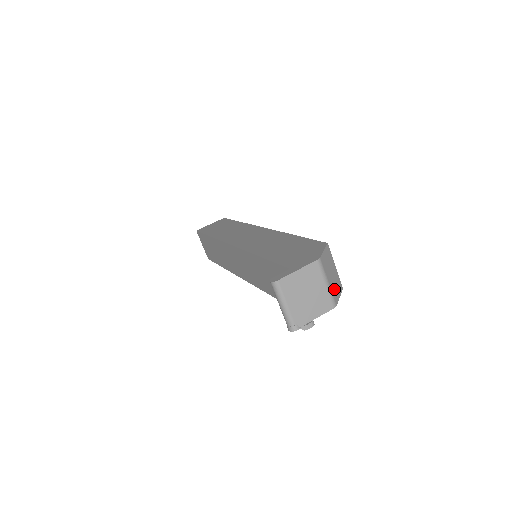
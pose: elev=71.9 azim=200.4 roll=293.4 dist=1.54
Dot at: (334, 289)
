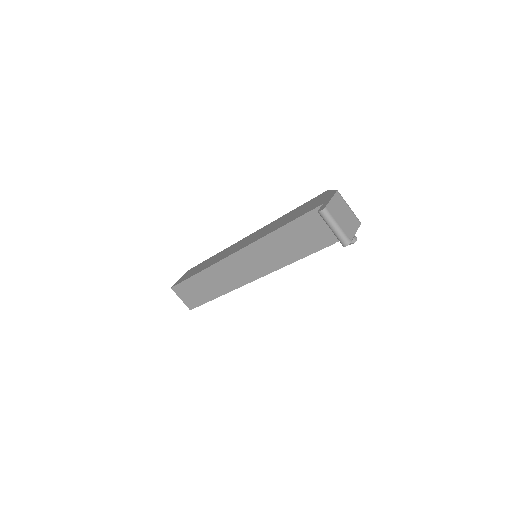
Dot at: occluded
